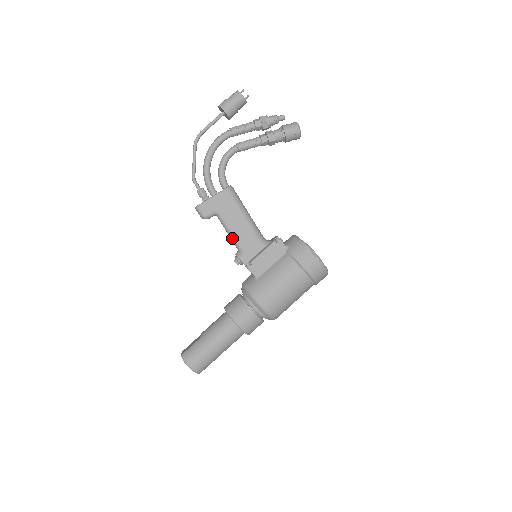
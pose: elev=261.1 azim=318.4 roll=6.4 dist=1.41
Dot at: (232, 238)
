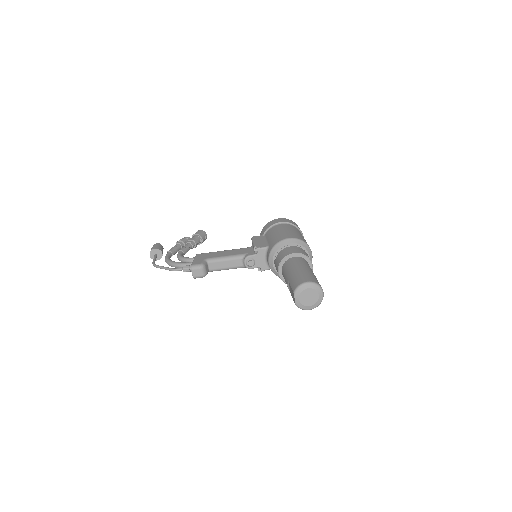
Dot at: (230, 258)
